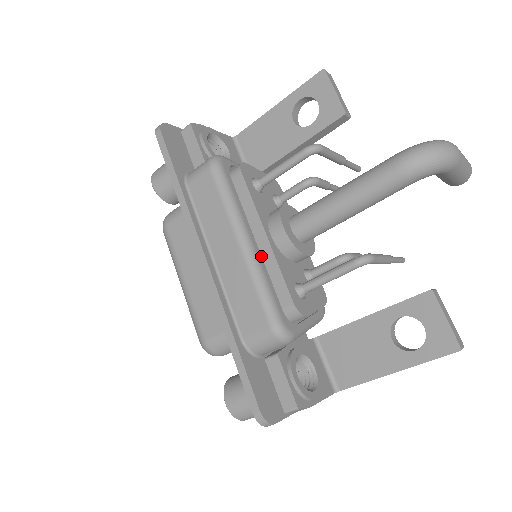
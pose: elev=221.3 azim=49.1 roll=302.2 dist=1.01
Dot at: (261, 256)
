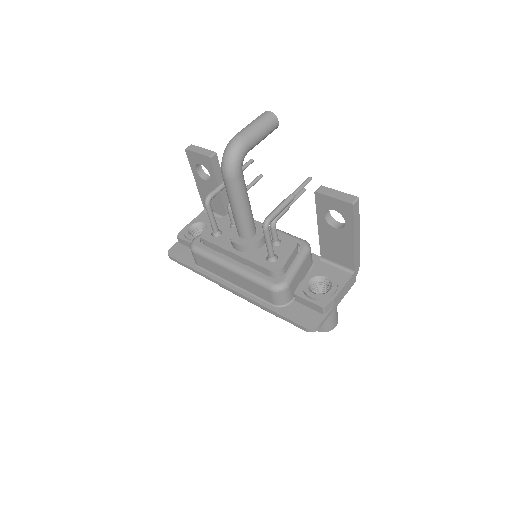
Dot at: (242, 264)
